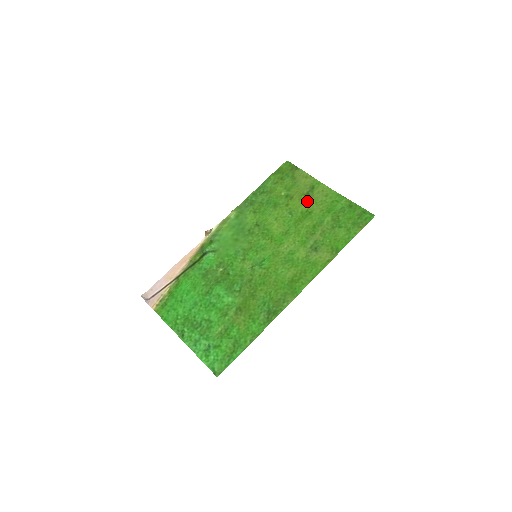
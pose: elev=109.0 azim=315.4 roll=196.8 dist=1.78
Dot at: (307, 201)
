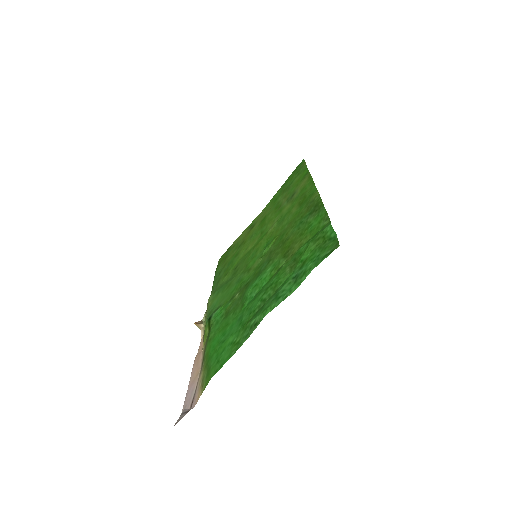
Dot at: (255, 225)
